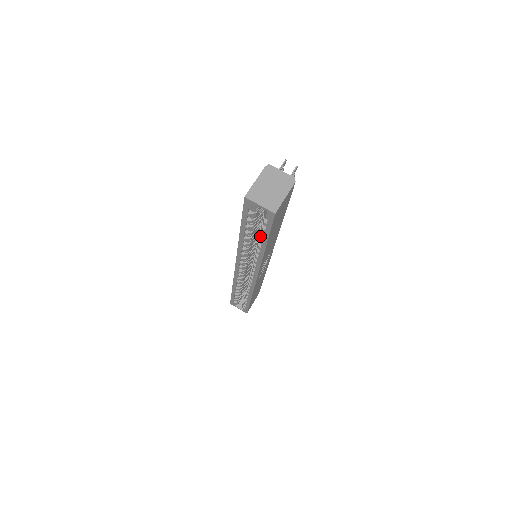
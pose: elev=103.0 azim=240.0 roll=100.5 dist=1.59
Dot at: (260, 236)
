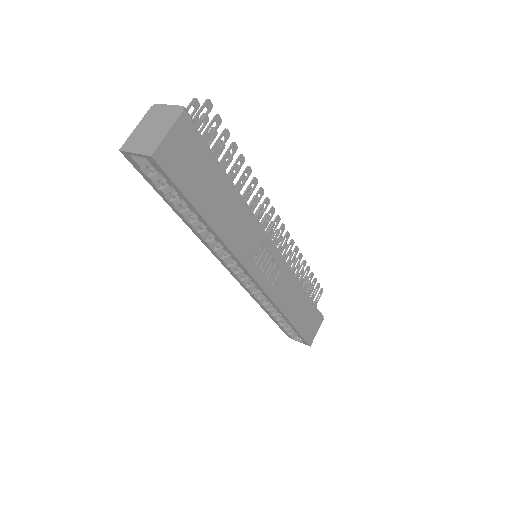
Dot at: occluded
